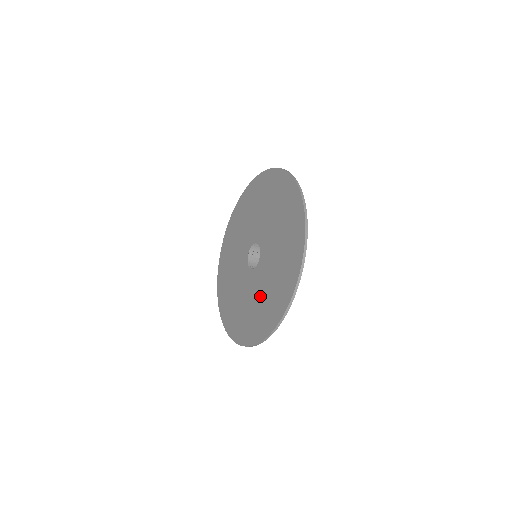
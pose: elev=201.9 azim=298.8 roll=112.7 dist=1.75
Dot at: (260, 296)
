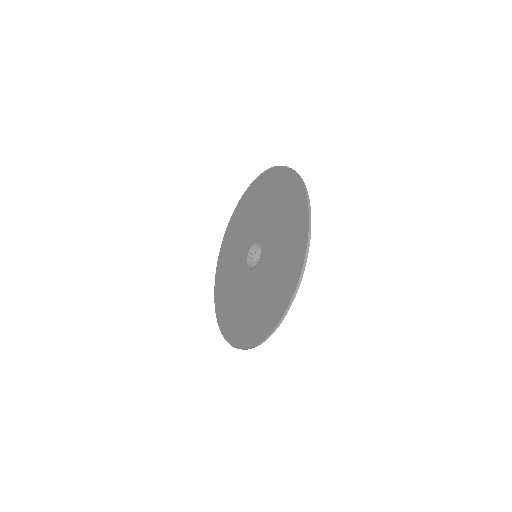
Dot at: (259, 297)
